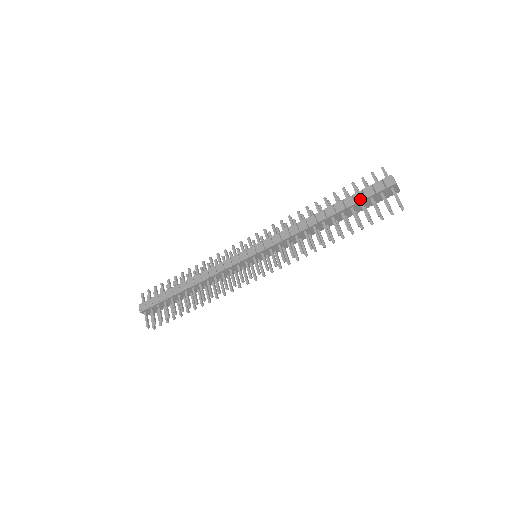
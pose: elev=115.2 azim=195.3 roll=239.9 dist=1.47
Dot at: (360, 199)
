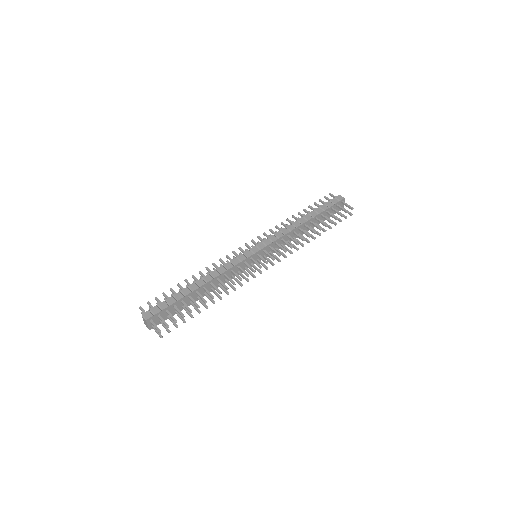
Dot at: (326, 208)
